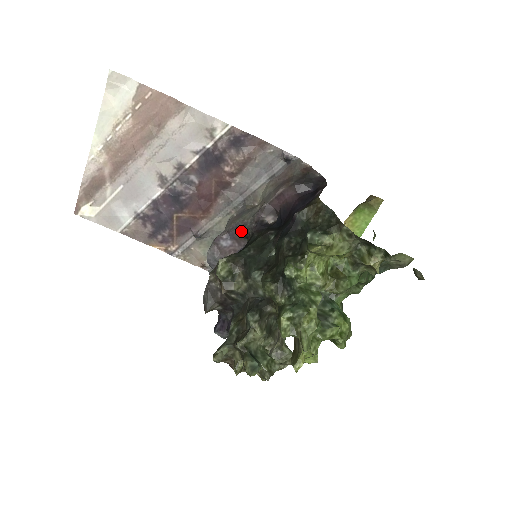
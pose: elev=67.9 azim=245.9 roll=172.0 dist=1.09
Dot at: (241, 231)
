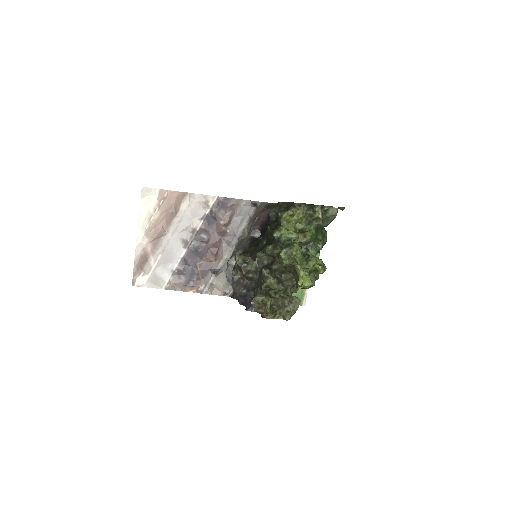
Dot at: (242, 249)
